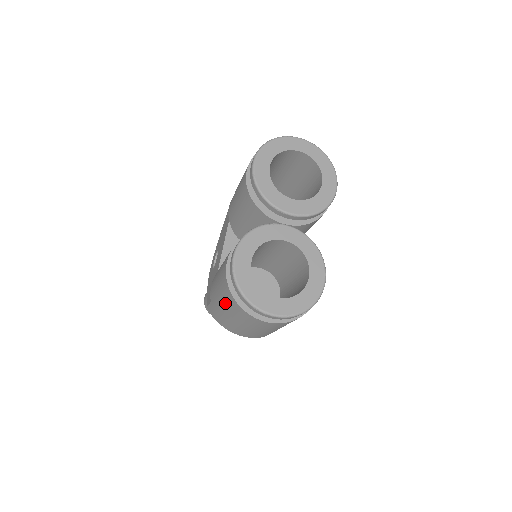
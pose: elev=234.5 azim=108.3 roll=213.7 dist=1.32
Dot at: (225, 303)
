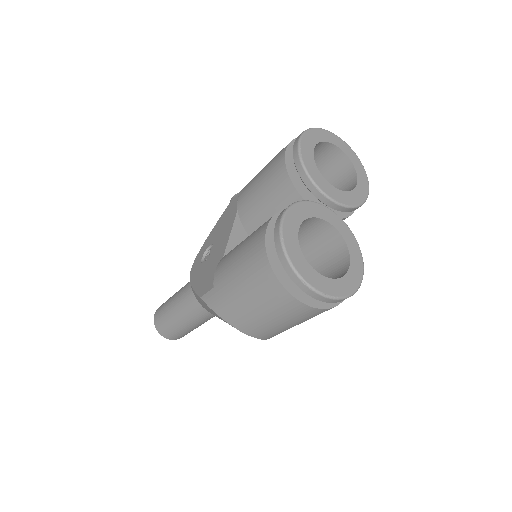
Dot at: (249, 280)
